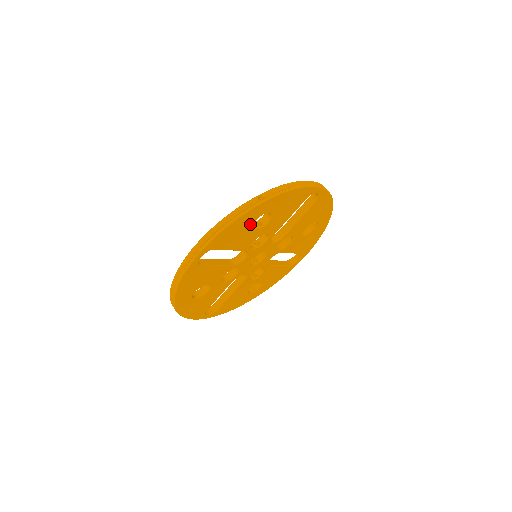
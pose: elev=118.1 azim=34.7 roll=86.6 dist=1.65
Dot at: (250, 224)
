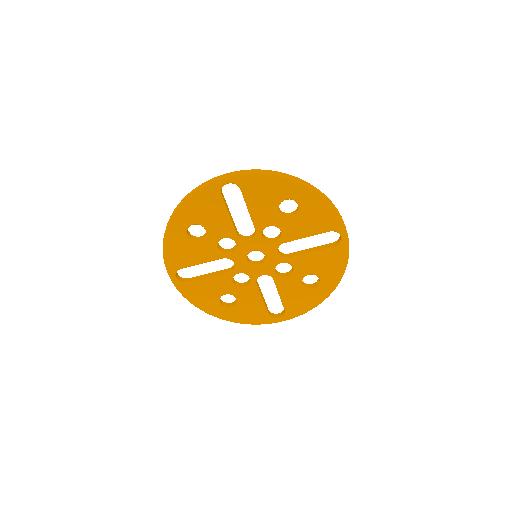
Dot at: (280, 198)
